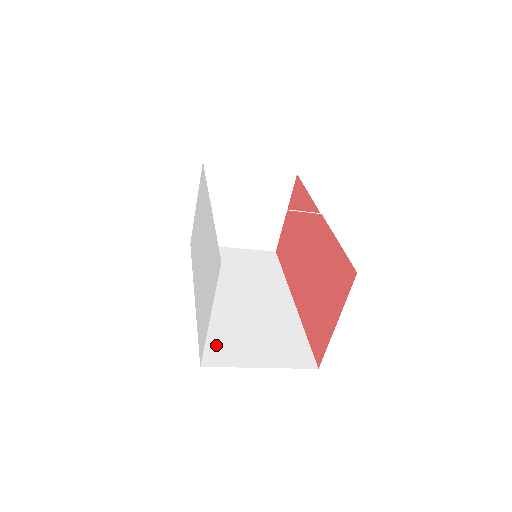
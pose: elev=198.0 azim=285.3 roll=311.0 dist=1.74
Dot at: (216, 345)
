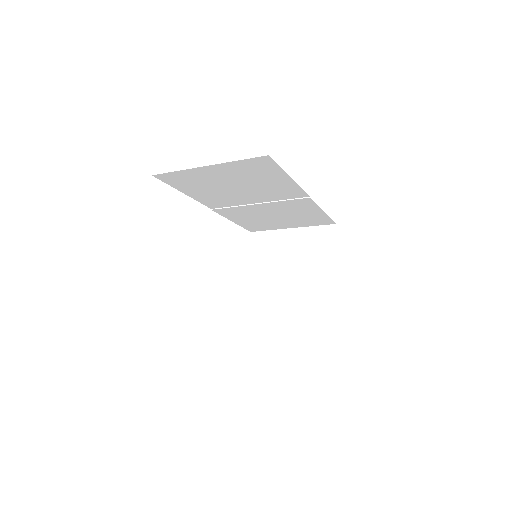
Dot at: occluded
